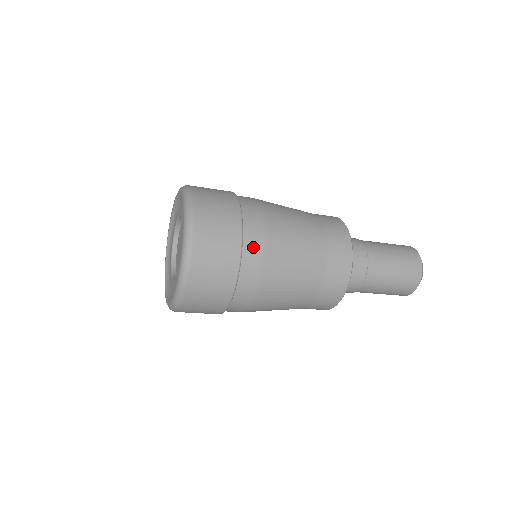
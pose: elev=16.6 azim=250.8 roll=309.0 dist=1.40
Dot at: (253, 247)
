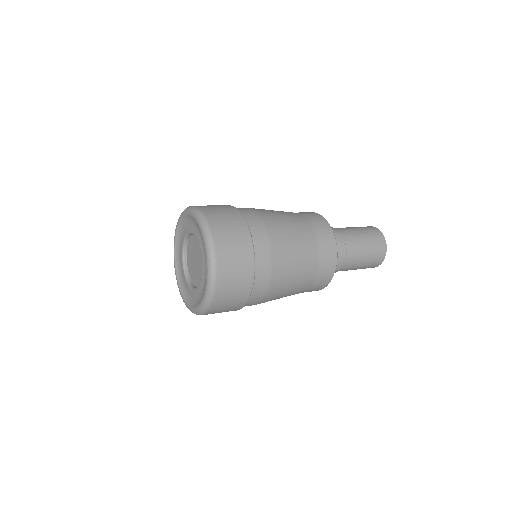
Dot at: (263, 268)
